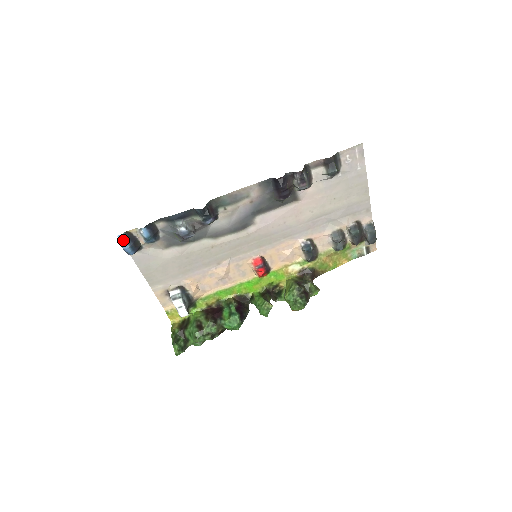
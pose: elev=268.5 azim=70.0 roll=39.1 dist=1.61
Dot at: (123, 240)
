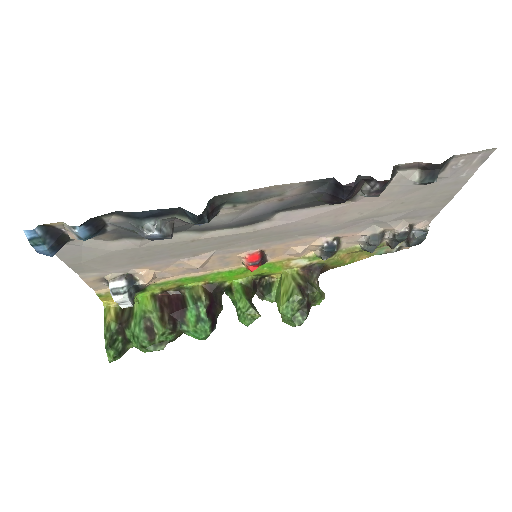
Dot at: (35, 238)
